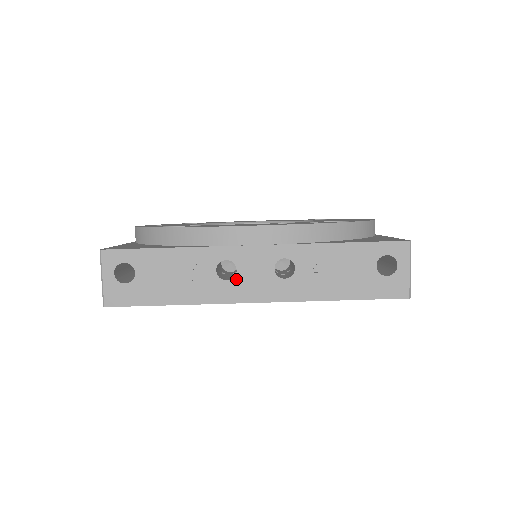
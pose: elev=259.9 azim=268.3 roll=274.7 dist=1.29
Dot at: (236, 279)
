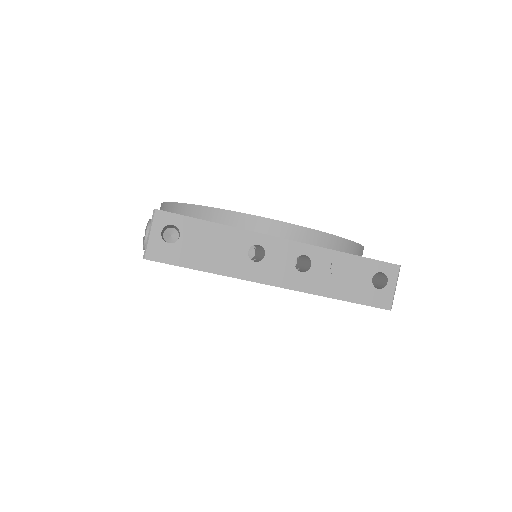
Dot at: (262, 262)
